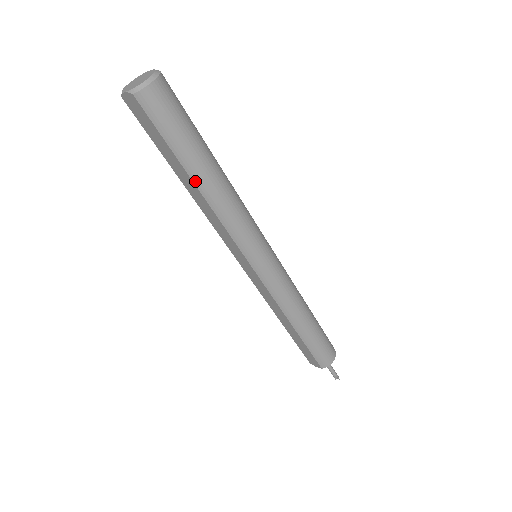
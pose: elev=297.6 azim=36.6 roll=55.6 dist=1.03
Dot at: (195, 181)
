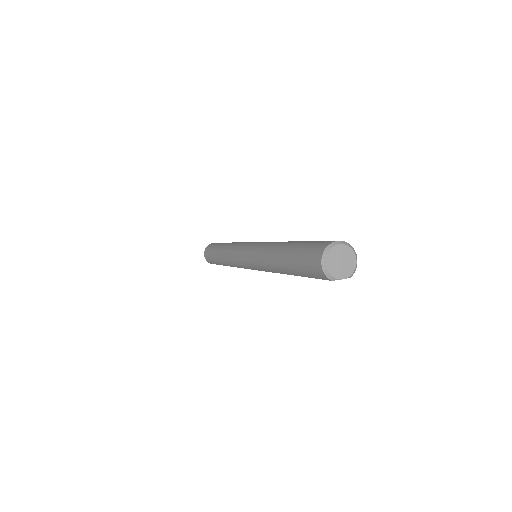
Dot at: occluded
